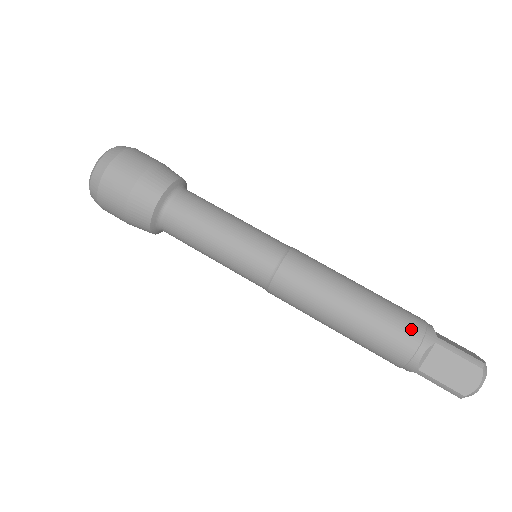
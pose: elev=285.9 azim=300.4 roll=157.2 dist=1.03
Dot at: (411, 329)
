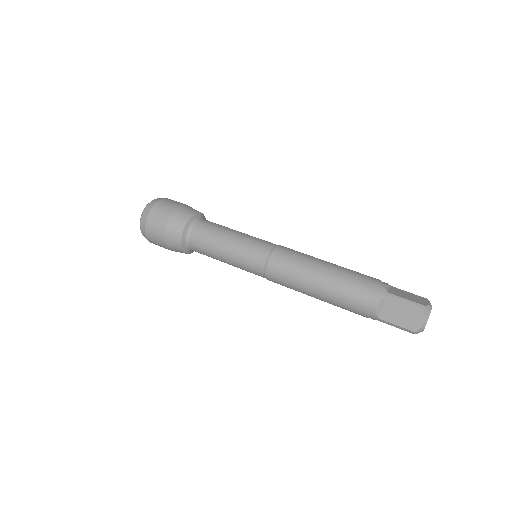
Dot at: occluded
